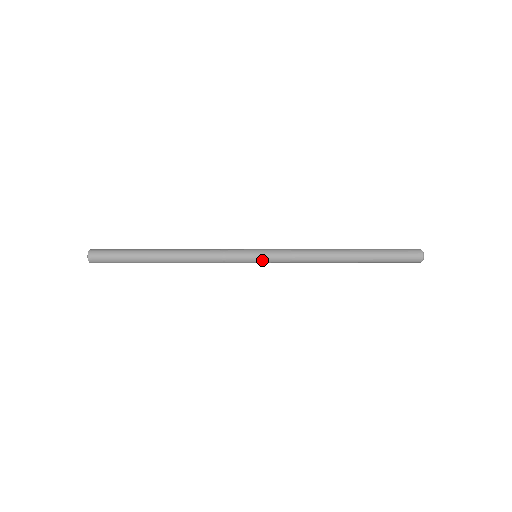
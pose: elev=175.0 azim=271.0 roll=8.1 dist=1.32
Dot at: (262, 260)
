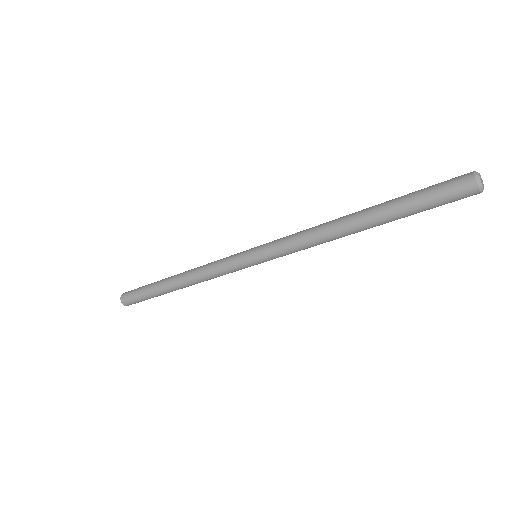
Dot at: (258, 257)
